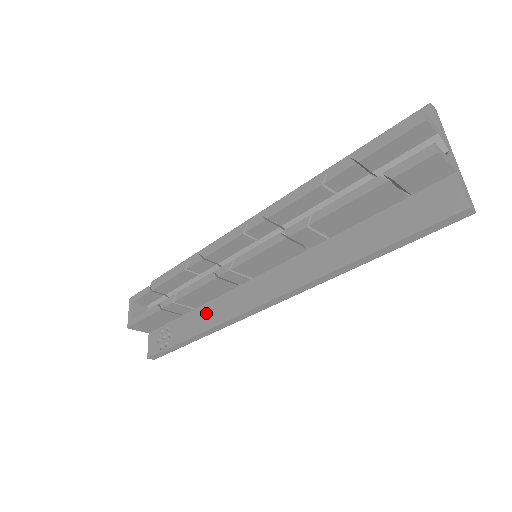
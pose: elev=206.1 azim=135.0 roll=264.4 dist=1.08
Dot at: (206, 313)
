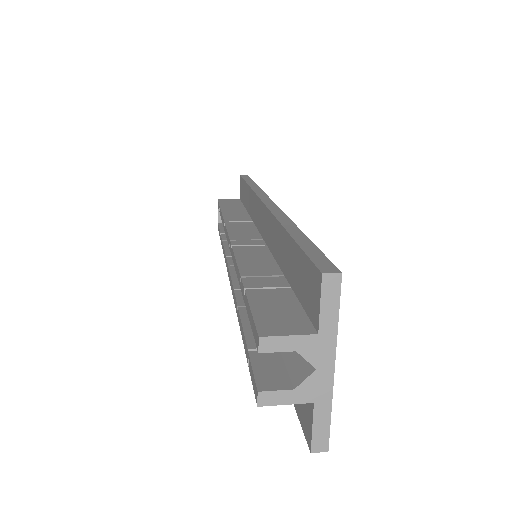
Dot at: occluded
